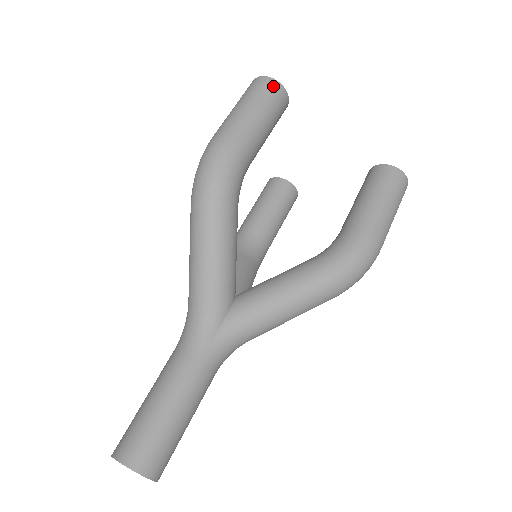
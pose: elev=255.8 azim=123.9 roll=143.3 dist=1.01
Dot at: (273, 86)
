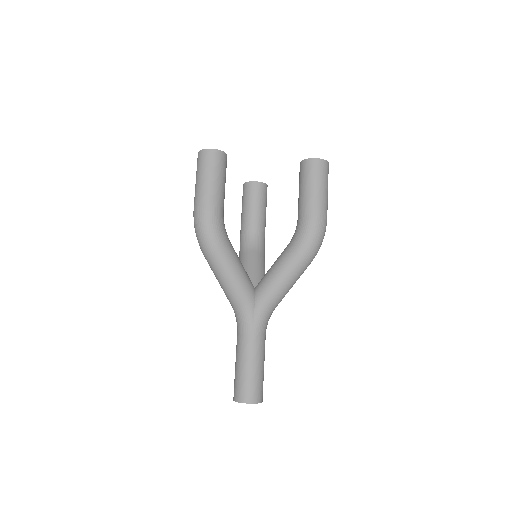
Dot at: (212, 154)
